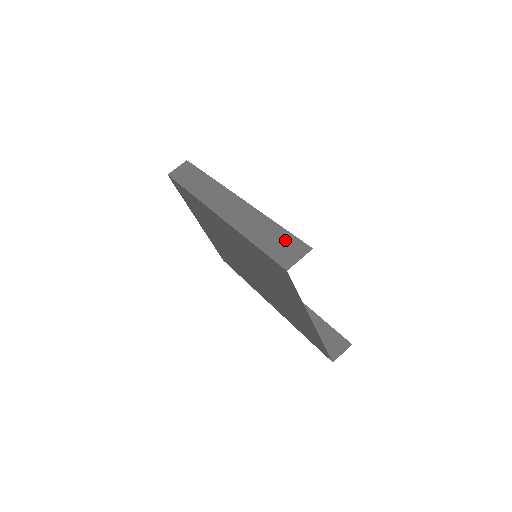
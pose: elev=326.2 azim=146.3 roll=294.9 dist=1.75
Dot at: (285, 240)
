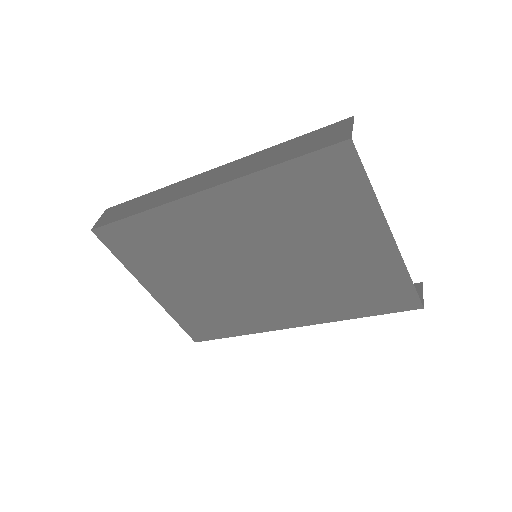
Dot at: (313, 136)
